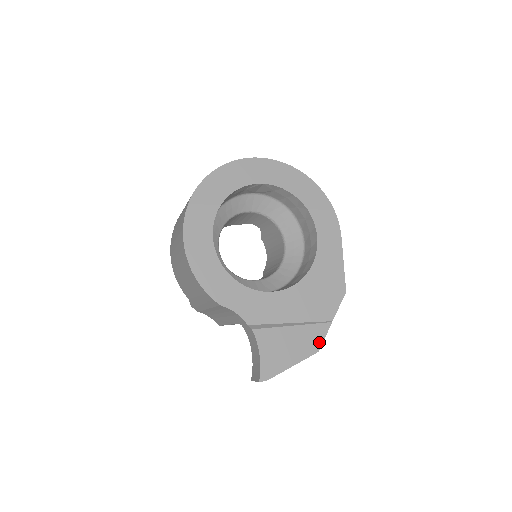
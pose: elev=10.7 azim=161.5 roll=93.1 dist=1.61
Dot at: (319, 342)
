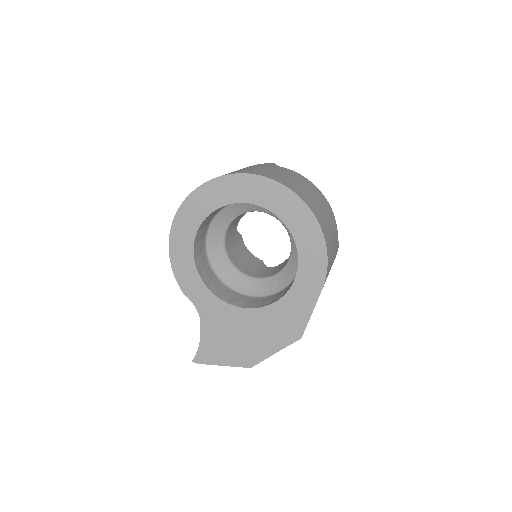
Dot at: (255, 362)
